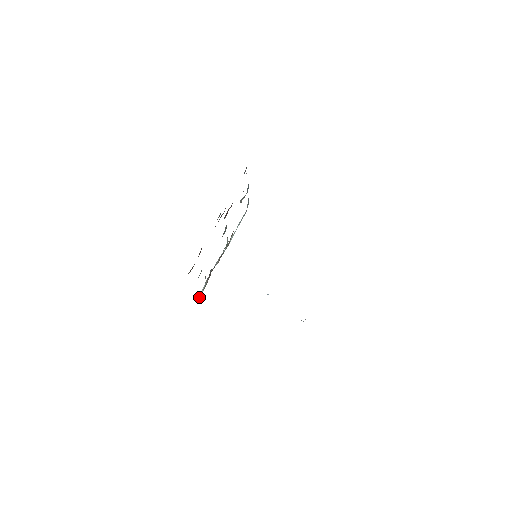
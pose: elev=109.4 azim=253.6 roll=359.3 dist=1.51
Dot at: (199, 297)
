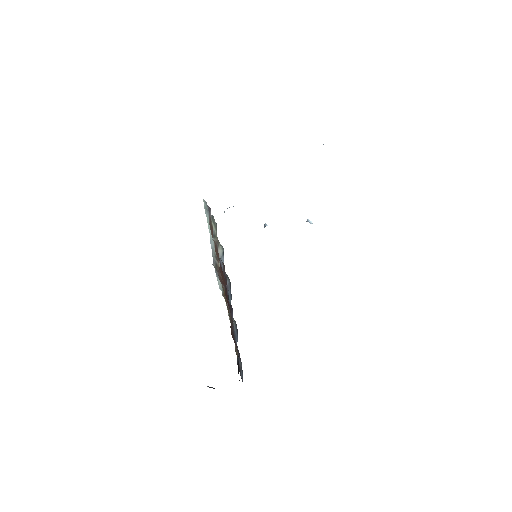
Dot at: (220, 287)
